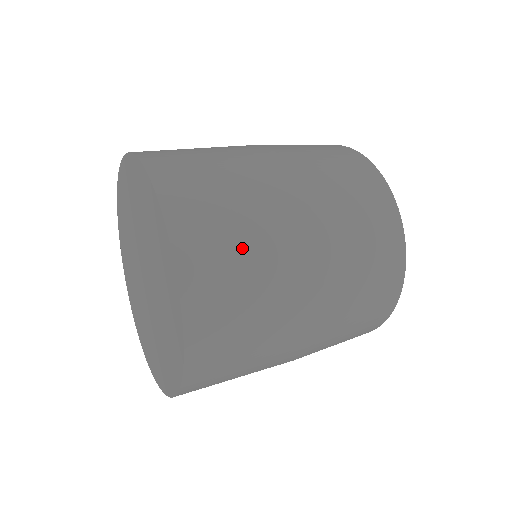
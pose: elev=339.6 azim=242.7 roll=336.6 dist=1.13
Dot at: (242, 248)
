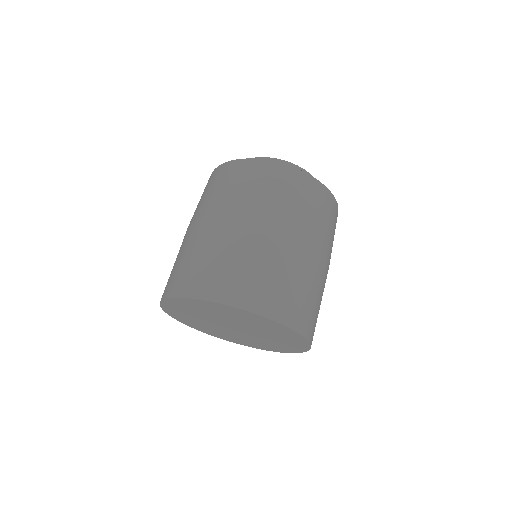
Dot at: (289, 283)
